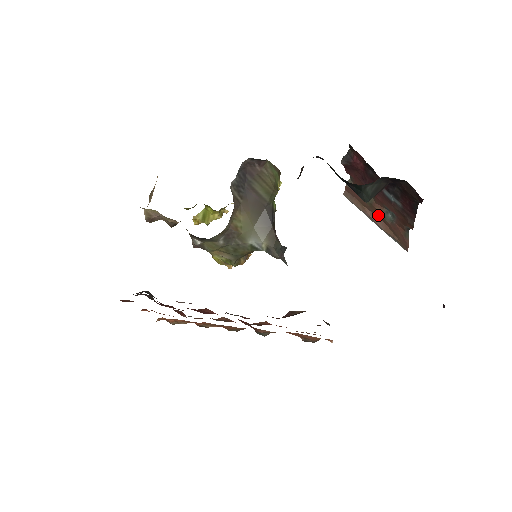
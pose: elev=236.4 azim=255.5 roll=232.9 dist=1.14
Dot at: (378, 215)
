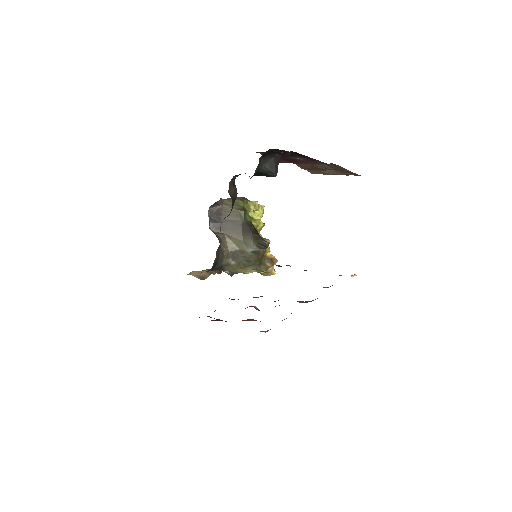
Dot at: occluded
